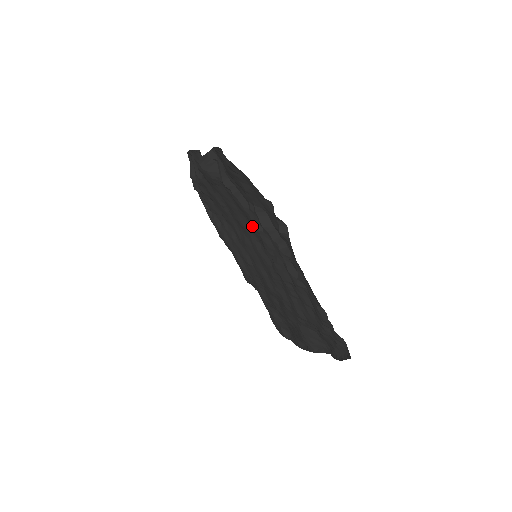
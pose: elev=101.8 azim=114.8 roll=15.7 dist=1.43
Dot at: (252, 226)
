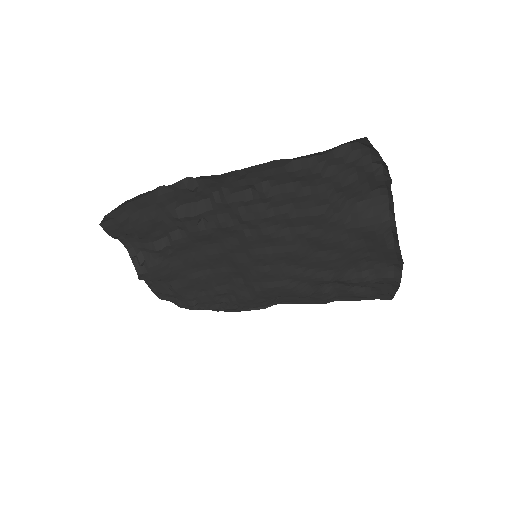
Dot at: (205, 236)
